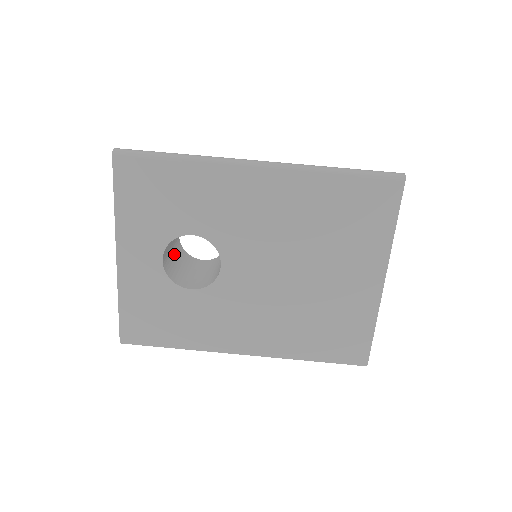
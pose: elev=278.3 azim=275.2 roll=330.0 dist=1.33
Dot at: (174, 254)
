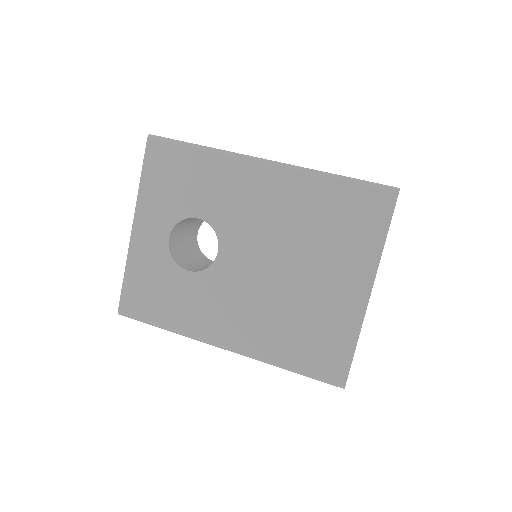
Dot at: (186, 244)
